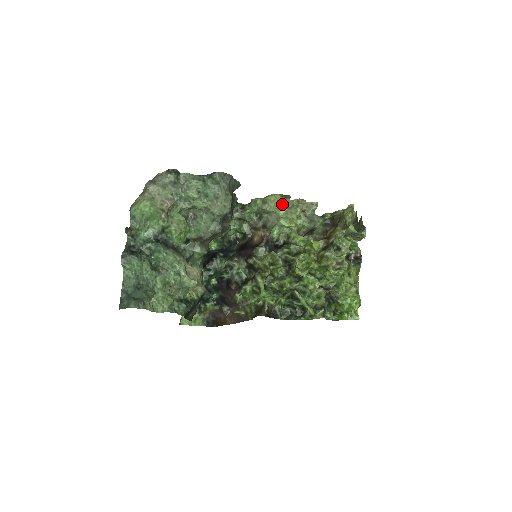
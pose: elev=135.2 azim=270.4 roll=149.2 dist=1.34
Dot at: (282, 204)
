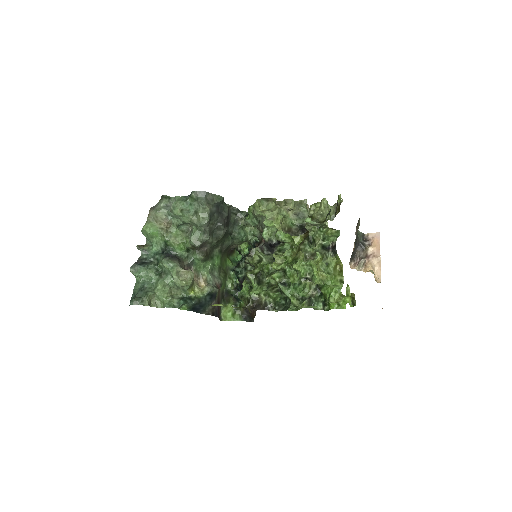
Dot at: (262, 207)
